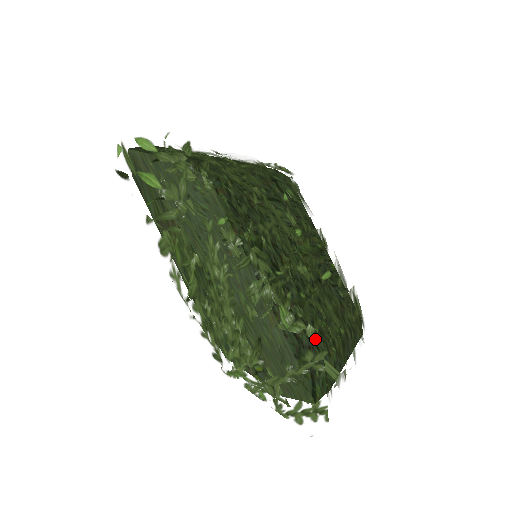
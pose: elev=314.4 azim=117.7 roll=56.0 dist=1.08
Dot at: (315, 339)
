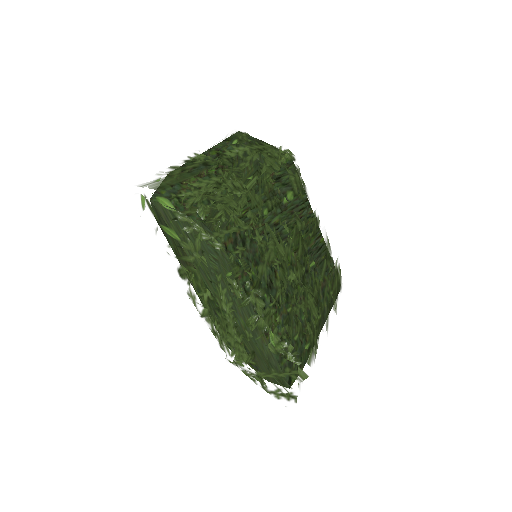
Dot at: (293, 363)
